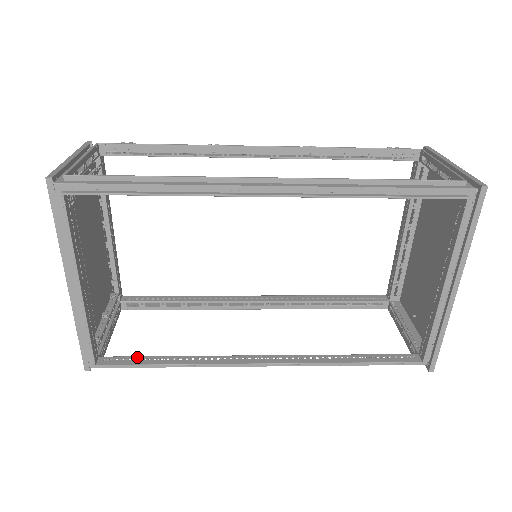
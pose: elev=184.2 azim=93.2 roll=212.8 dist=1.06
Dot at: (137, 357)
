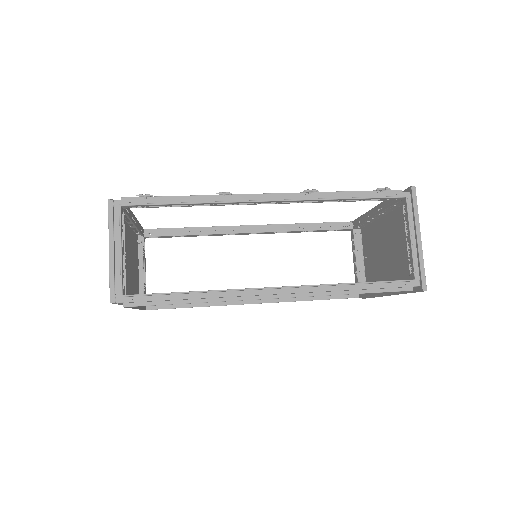
Dot at: occluded
